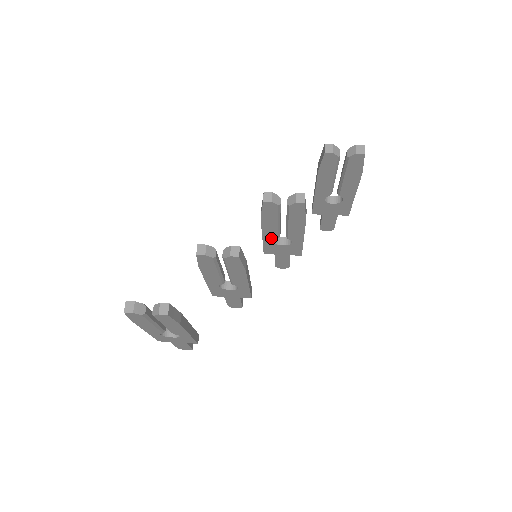
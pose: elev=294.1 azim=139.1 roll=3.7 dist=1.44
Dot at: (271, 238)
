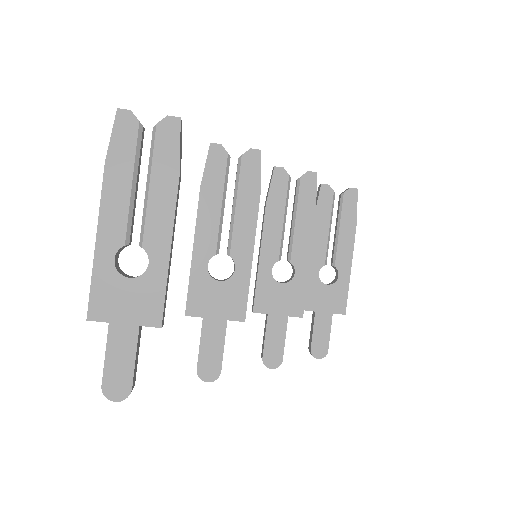
Dot at: (270, 261)
